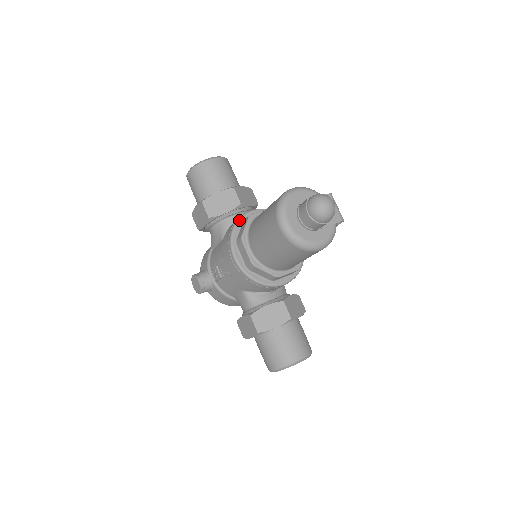
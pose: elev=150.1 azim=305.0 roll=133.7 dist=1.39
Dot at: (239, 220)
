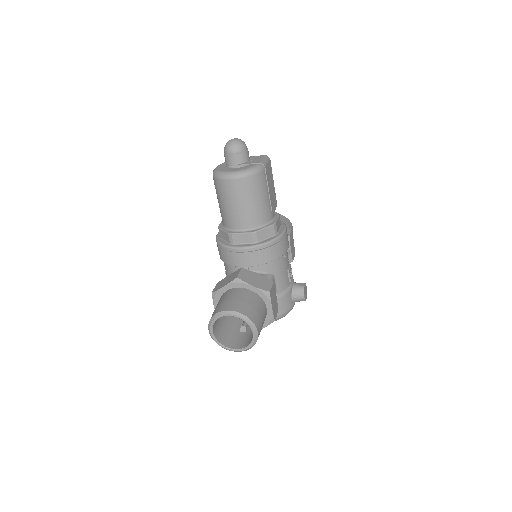
Dot at: occluded
